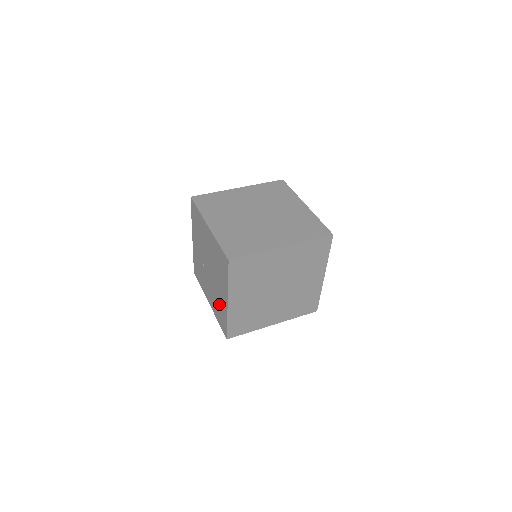
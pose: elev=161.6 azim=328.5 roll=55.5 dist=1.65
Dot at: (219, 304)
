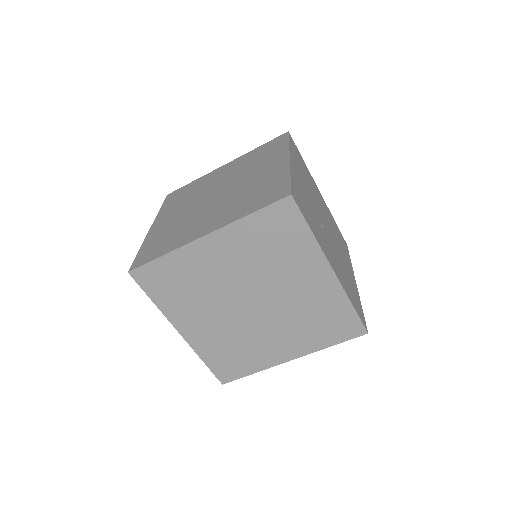
Dot at: occluded
